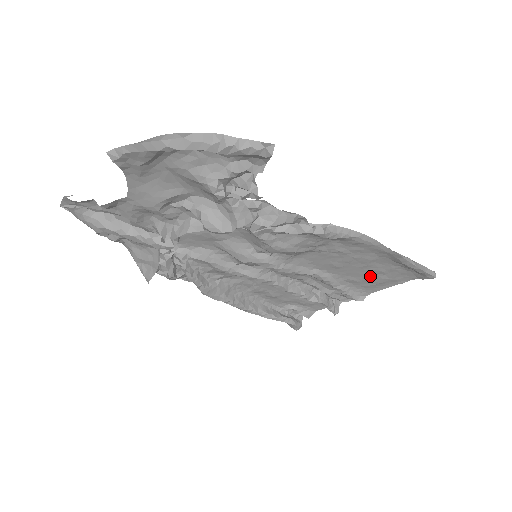
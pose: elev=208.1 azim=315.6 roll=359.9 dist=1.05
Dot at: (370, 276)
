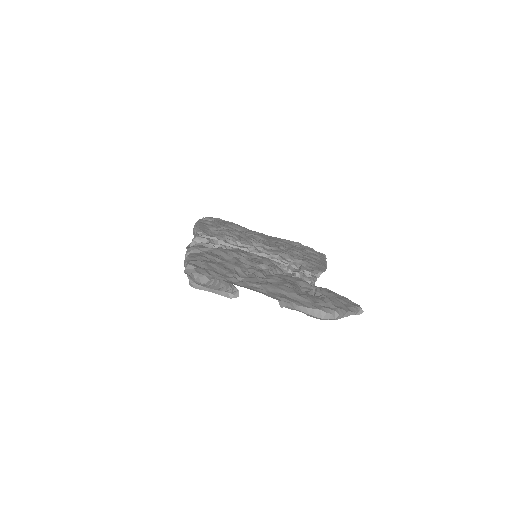
Dot at: occluded
